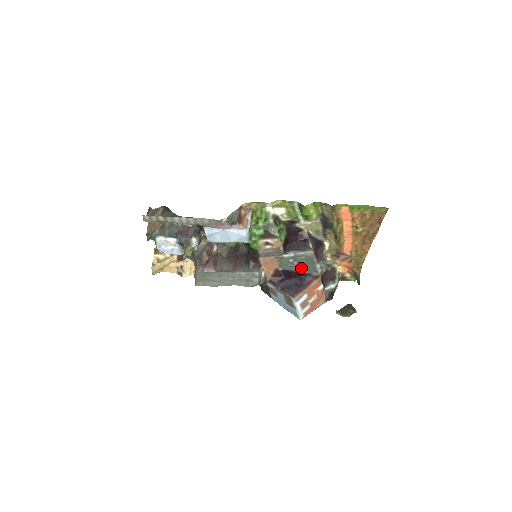
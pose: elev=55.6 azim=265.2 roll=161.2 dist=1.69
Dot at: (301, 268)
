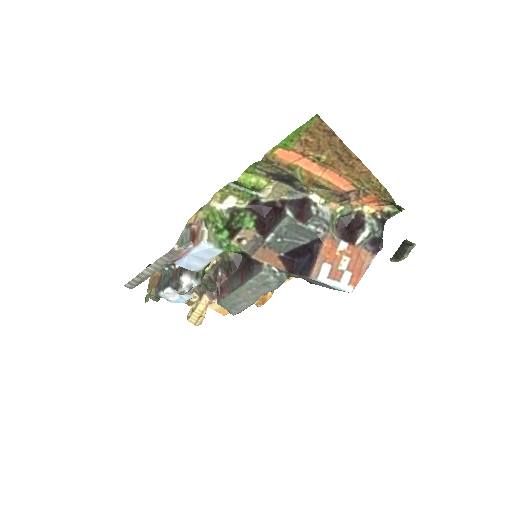
Dot at: (298, 240)
